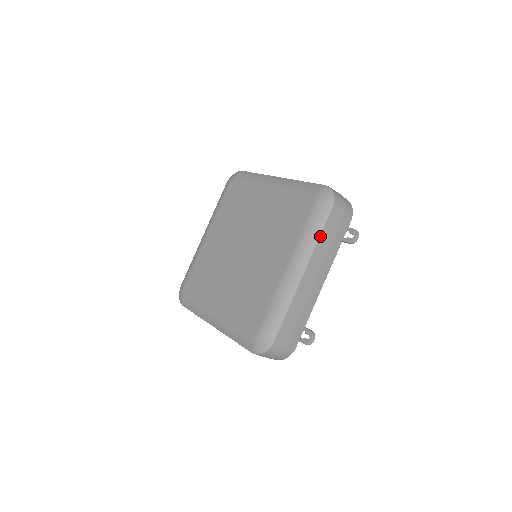
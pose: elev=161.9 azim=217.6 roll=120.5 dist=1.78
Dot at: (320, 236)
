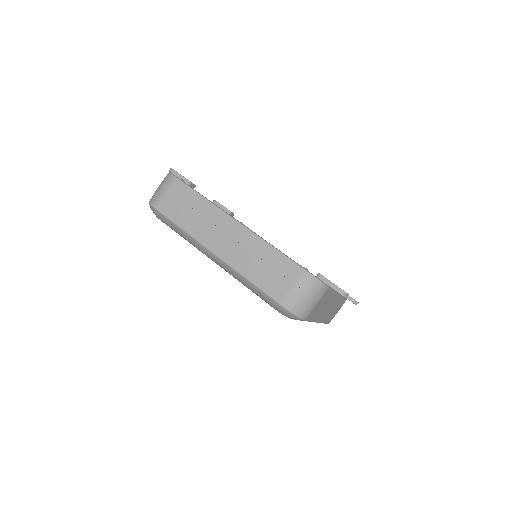
Dot at: (311, 321)
